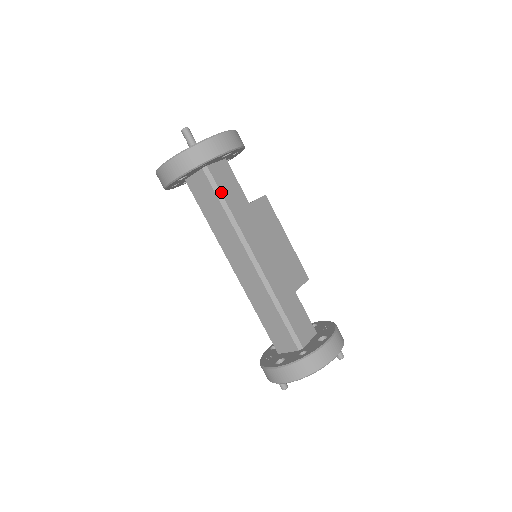
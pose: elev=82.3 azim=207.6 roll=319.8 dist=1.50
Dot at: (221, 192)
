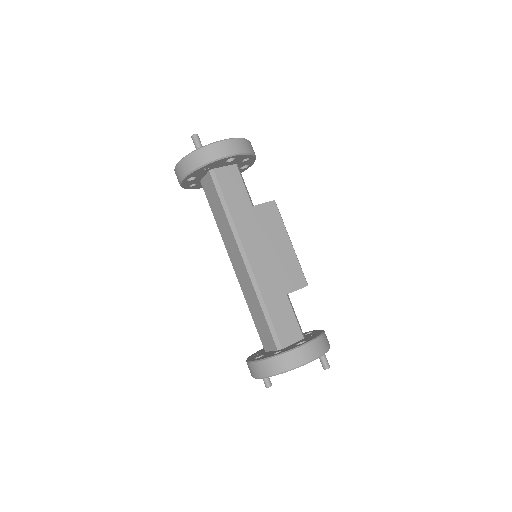
Dot at: (223, 193)
